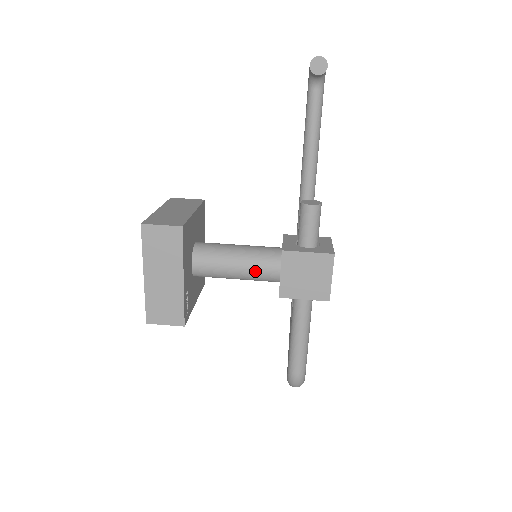
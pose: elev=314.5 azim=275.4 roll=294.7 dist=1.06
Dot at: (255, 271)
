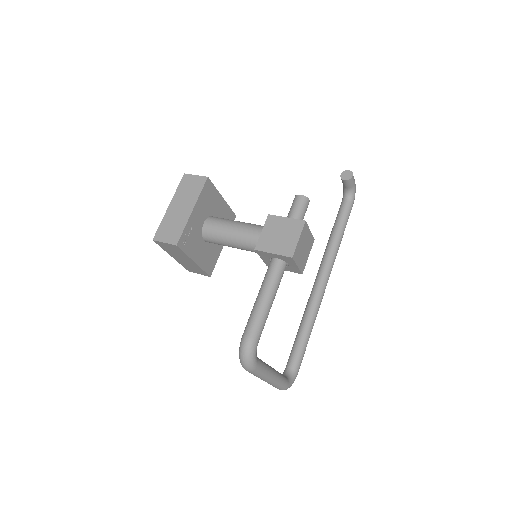
Dot at: (245, 232)
